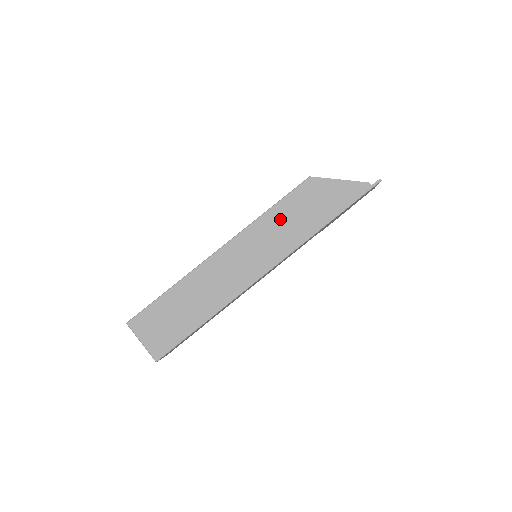
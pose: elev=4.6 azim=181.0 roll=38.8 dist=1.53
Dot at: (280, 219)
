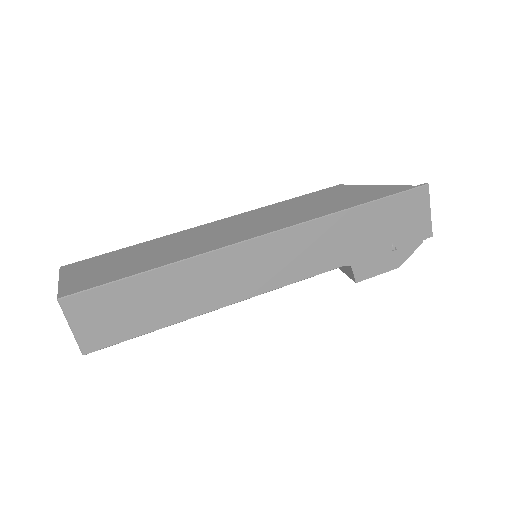
Dot at: (293, 206)
